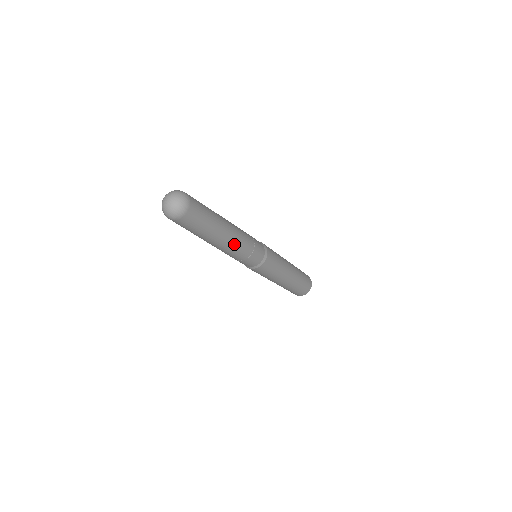
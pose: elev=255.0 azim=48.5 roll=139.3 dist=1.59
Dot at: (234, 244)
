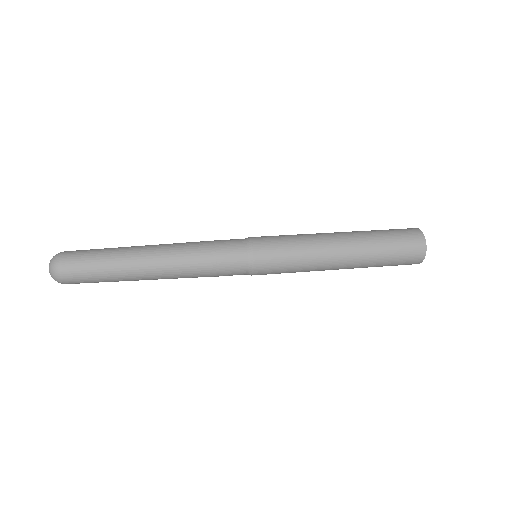
Dot at: (170, 256)
